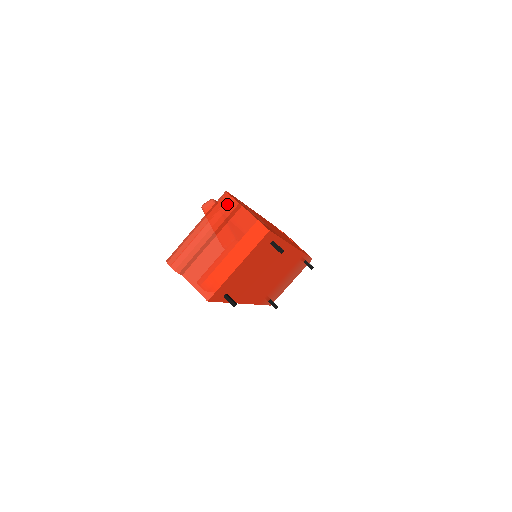
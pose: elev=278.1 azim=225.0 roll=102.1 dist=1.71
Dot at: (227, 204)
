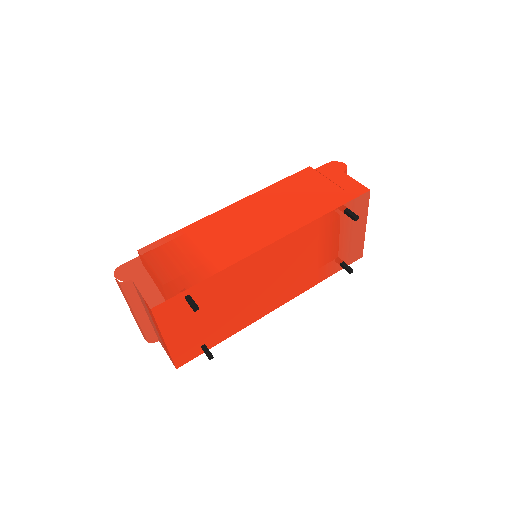
Dot at: (119, 286)
